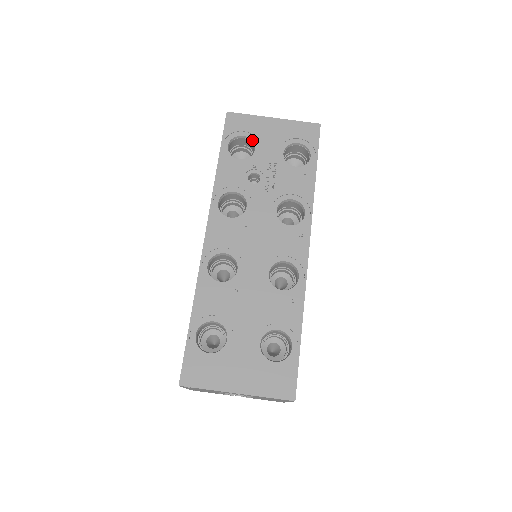
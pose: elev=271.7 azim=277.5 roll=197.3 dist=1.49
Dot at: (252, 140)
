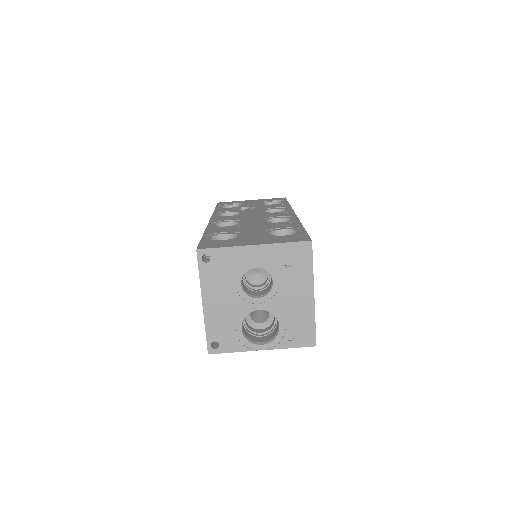
Dot at: (238, 204)
